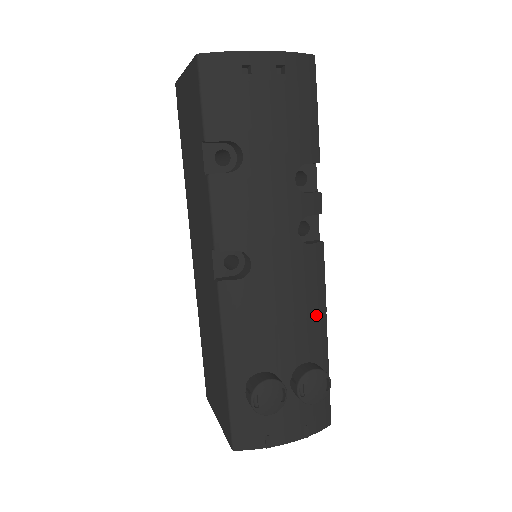
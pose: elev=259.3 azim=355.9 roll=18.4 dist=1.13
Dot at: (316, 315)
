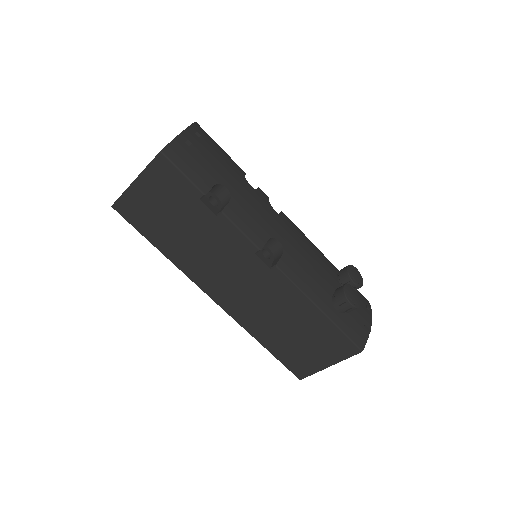
Dot at: (316, 249)
